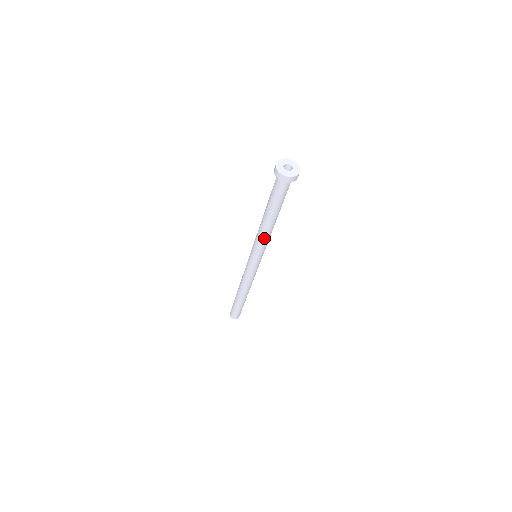
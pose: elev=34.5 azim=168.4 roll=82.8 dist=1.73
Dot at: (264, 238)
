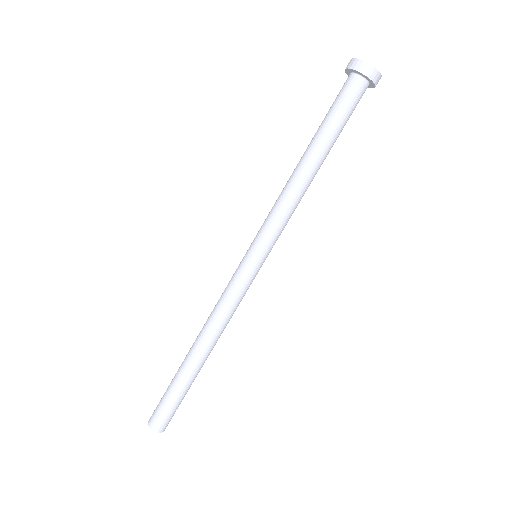
Dot at: (296, 205)
